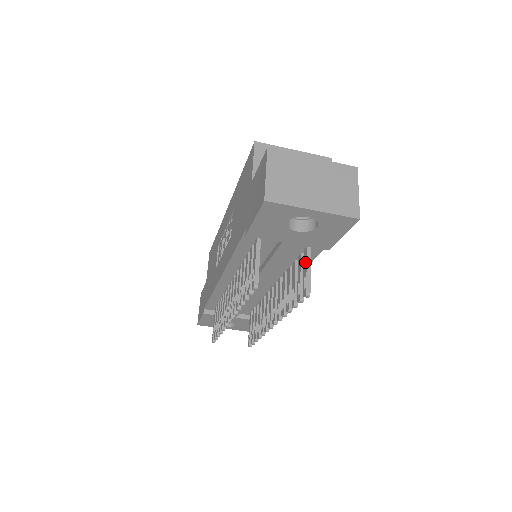
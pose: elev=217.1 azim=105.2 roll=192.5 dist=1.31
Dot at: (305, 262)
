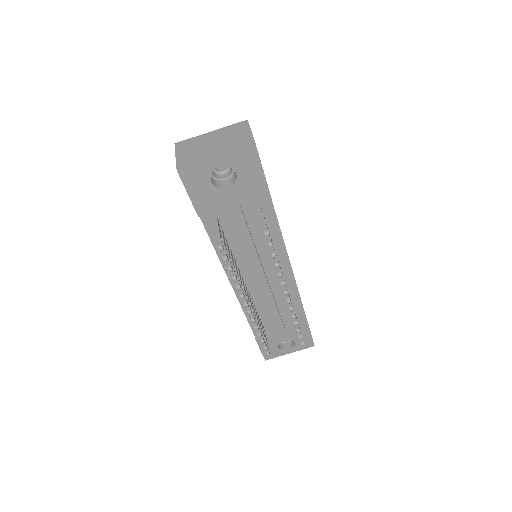
Dot at: (259, 215)
